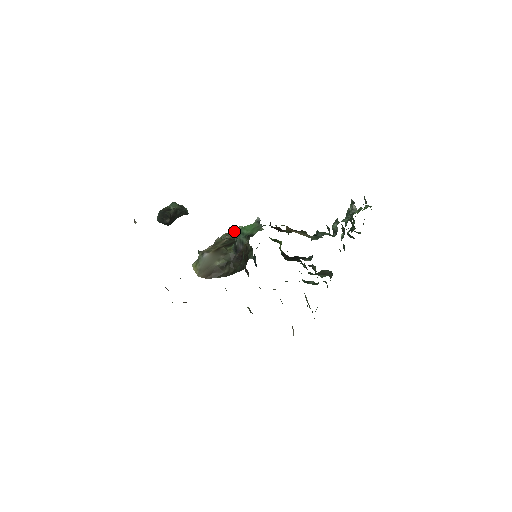
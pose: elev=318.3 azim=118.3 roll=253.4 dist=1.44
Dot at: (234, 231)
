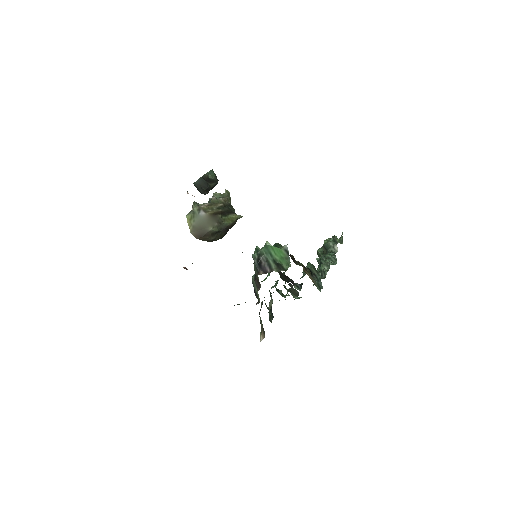
Dot at: (228, 196)
